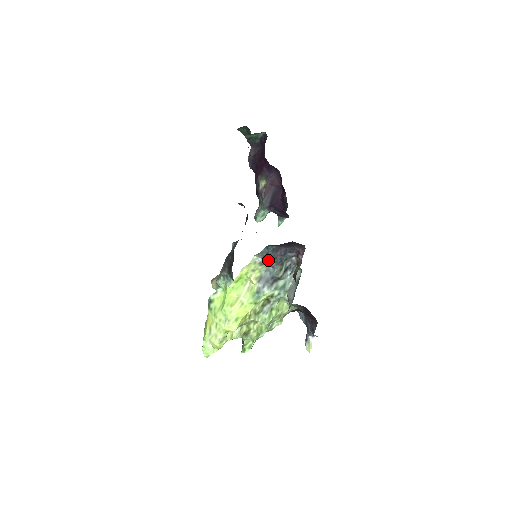
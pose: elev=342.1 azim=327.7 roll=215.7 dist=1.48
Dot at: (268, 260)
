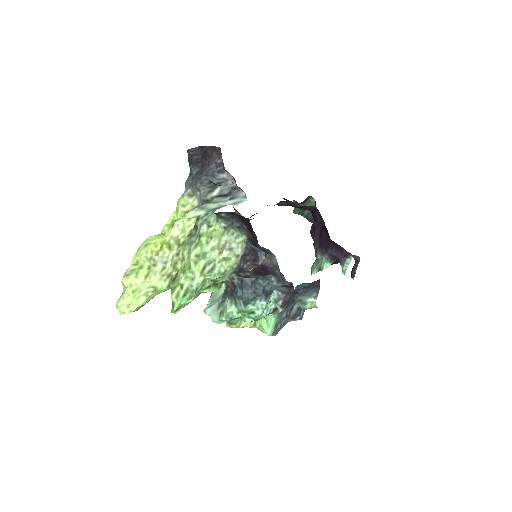
Dot at: (193, 185)
